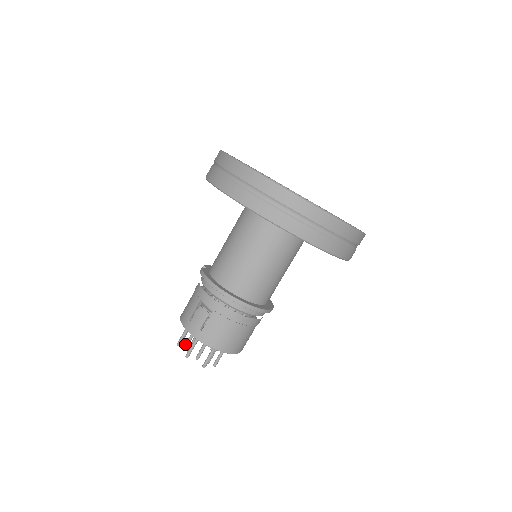
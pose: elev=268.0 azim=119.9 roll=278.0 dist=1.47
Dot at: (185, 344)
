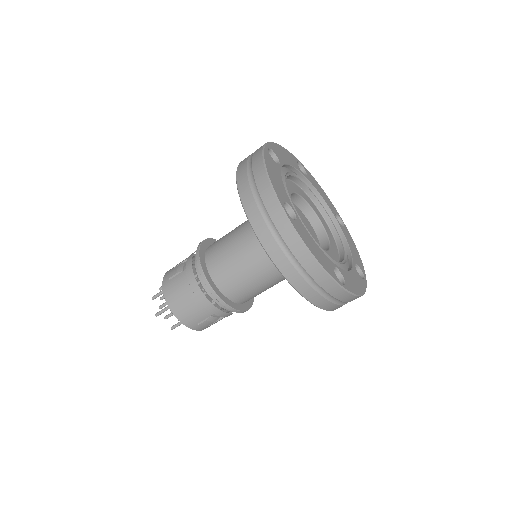
Dot at: occluded
